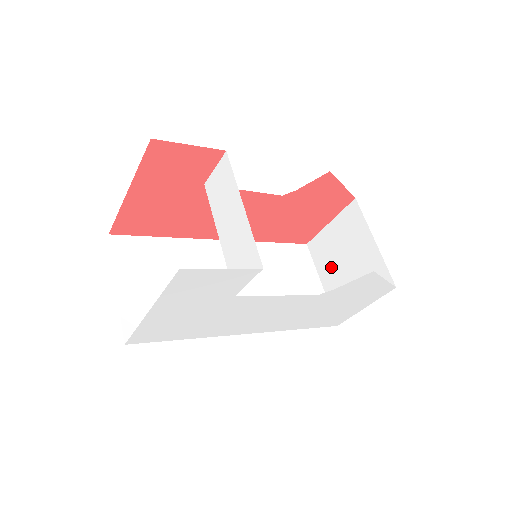
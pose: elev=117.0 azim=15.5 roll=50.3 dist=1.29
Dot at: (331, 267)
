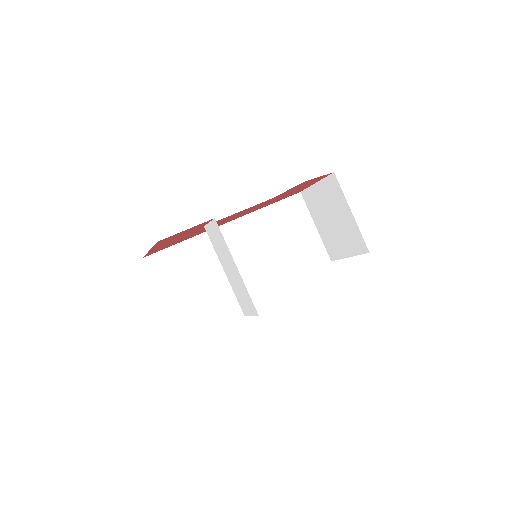
Dot at: (321, 218)
